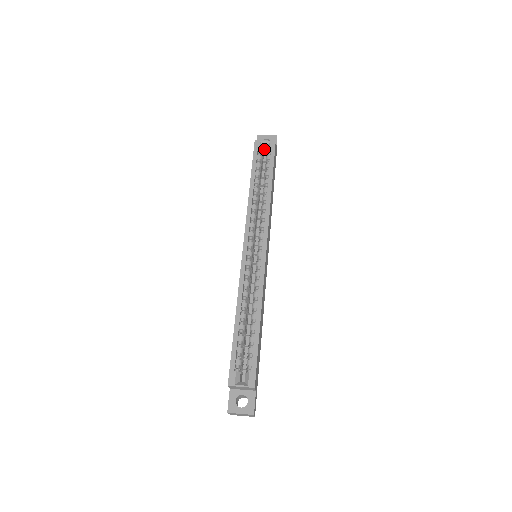
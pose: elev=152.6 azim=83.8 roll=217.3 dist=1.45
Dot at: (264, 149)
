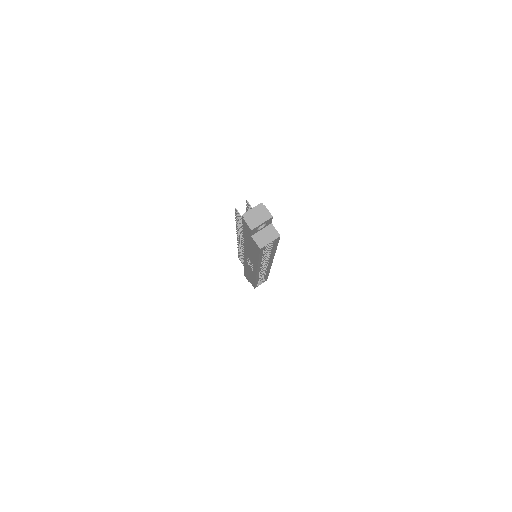
Dot at: (264, 237)
